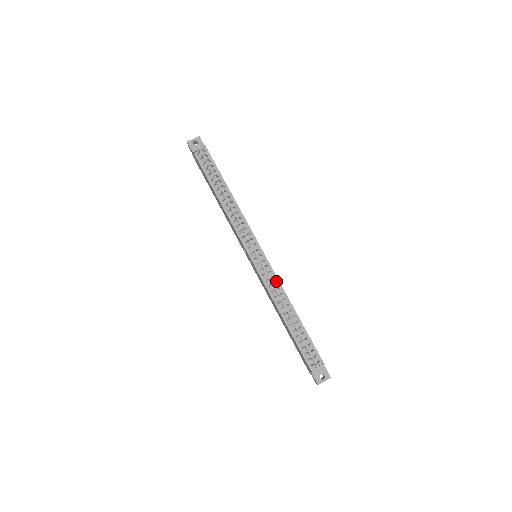
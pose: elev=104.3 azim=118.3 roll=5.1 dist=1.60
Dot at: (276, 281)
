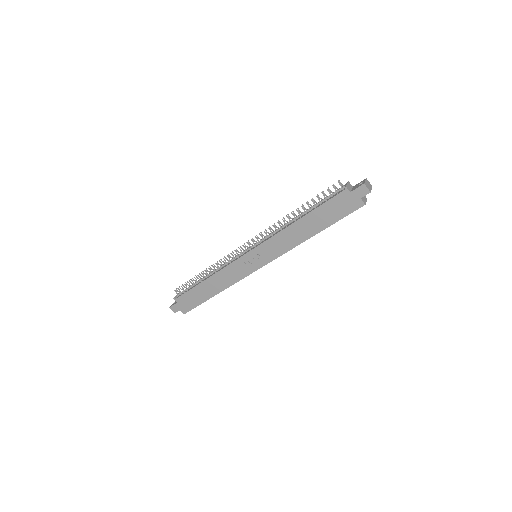
Dot at: occluded
